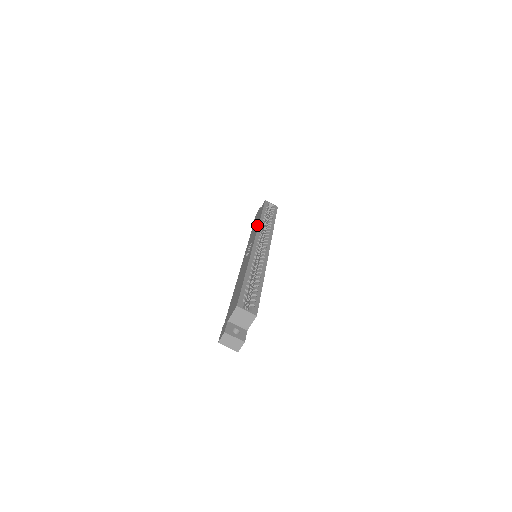
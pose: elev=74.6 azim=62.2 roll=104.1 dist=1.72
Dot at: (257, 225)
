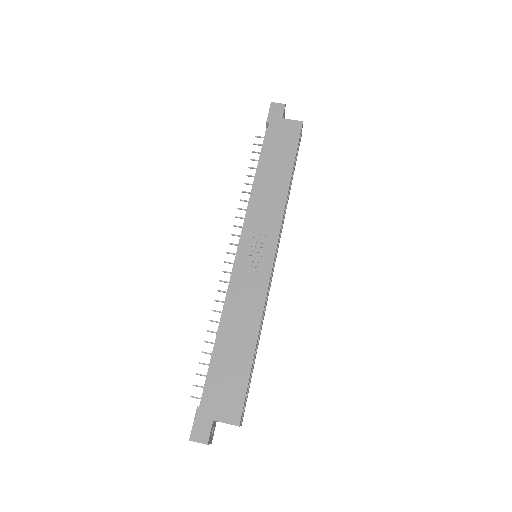
Dot at: (282, 196)
